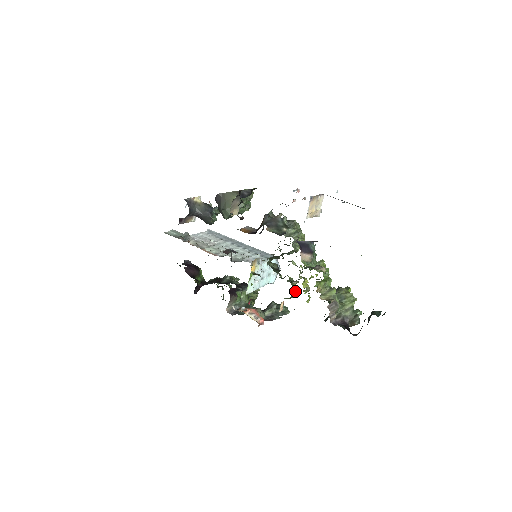
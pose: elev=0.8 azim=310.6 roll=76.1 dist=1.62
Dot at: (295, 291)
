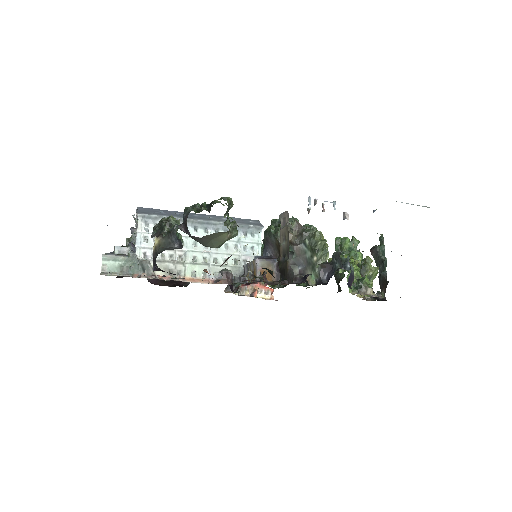
Dot at: occluded
